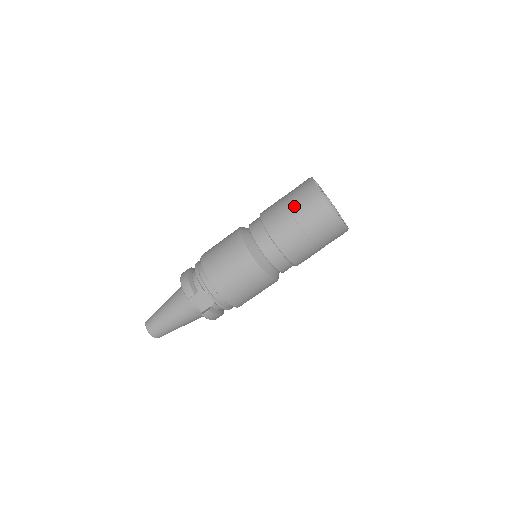
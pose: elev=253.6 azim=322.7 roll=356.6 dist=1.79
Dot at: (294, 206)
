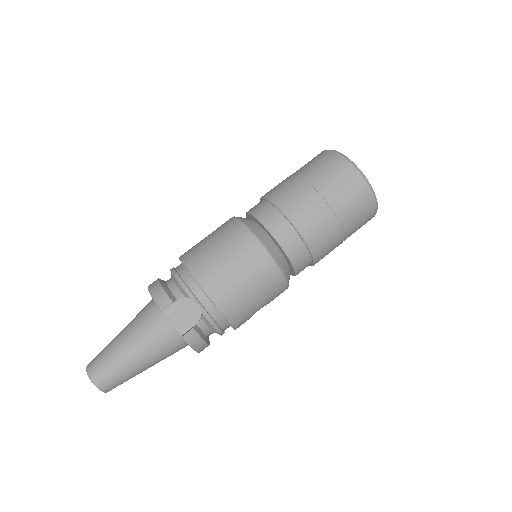
Dot at: (311, 174)
